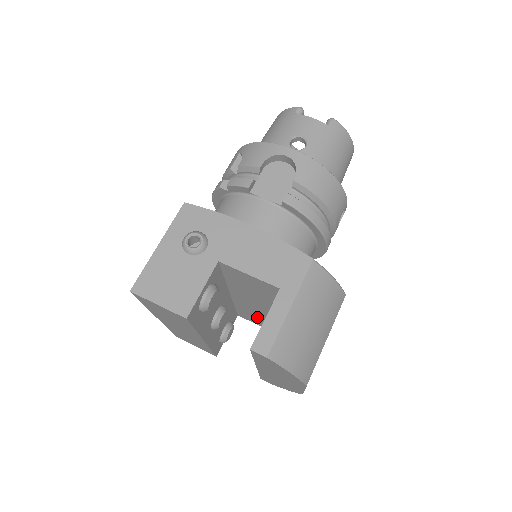
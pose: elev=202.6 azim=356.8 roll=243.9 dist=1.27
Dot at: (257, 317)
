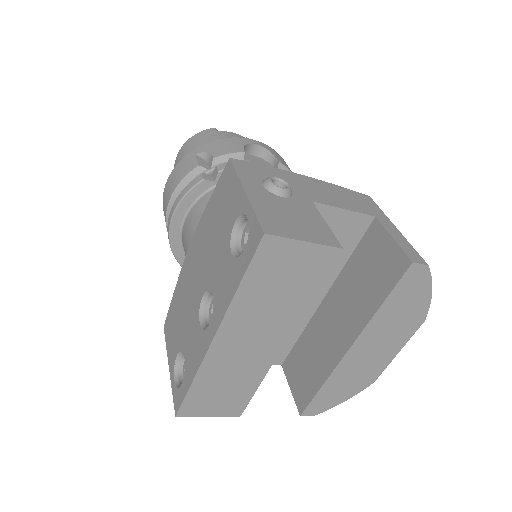
Dot at: occluded
